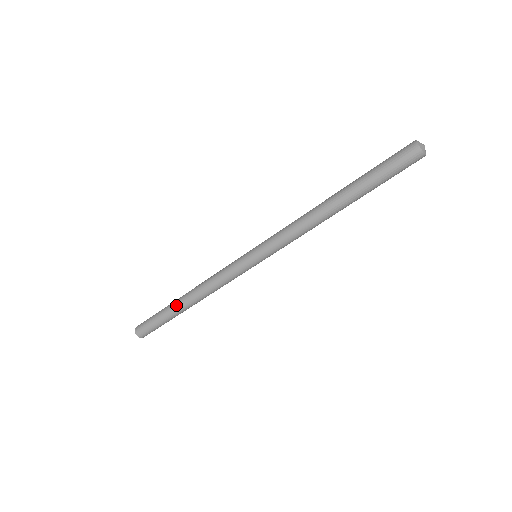
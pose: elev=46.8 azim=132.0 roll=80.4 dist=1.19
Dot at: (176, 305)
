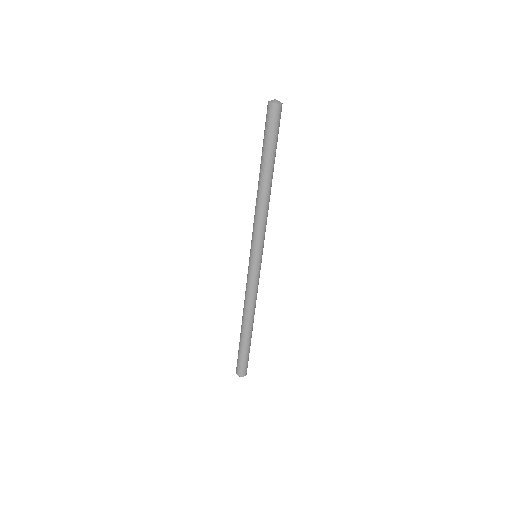
Dot at: (241, 332)
